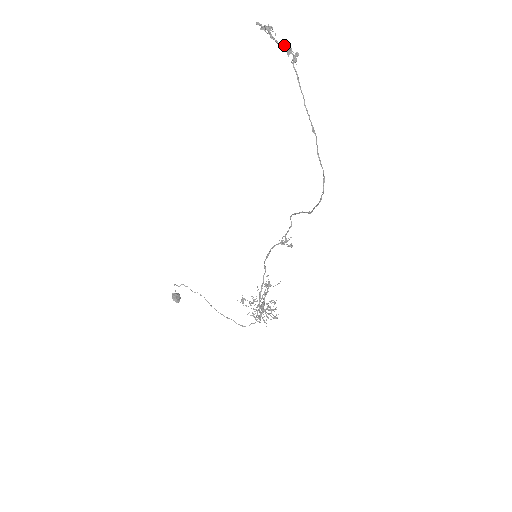
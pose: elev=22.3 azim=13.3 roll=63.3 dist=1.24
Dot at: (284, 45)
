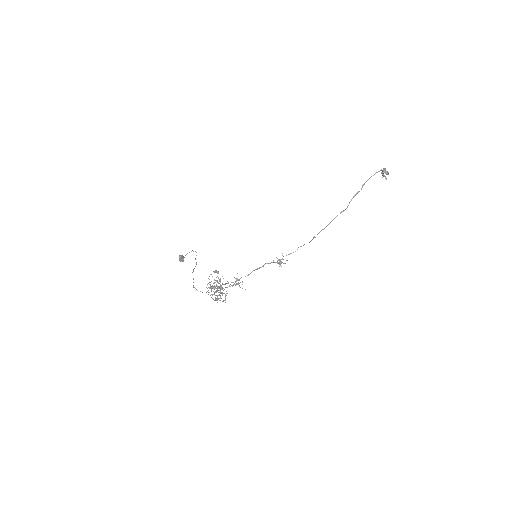
Dot at: occluded
